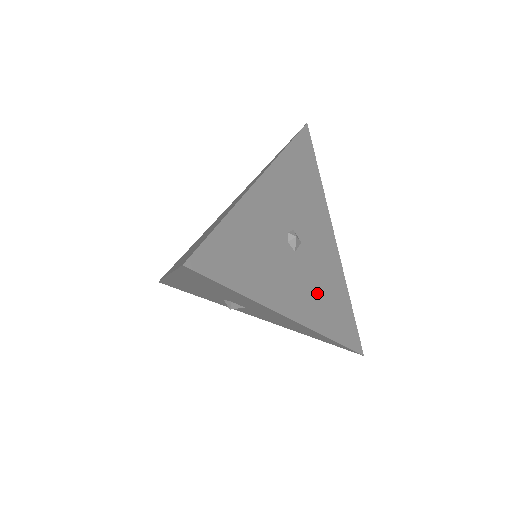
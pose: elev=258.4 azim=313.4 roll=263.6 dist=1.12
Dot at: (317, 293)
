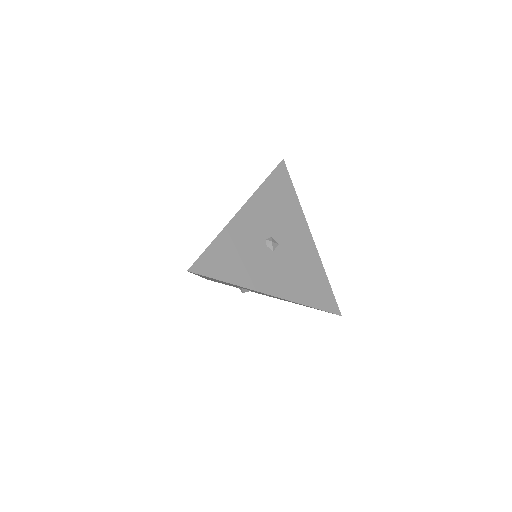
Dot at: (294, 276)
